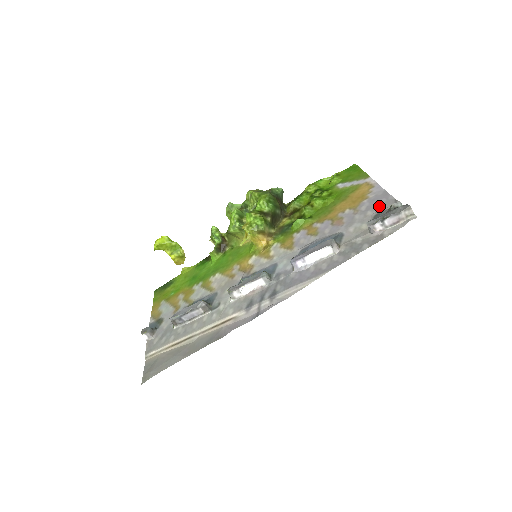
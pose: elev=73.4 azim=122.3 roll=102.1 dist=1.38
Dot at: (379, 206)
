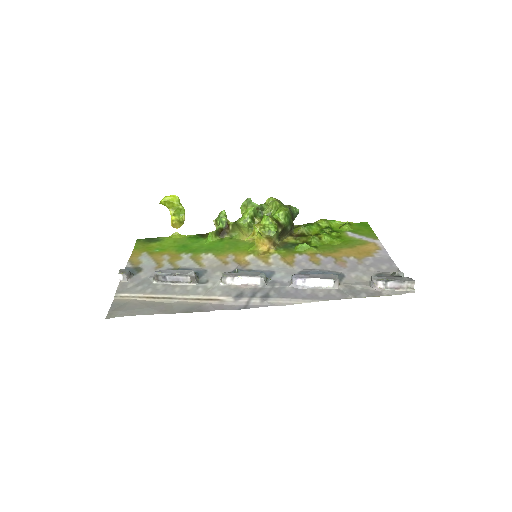
Dot at: (383, 268)
